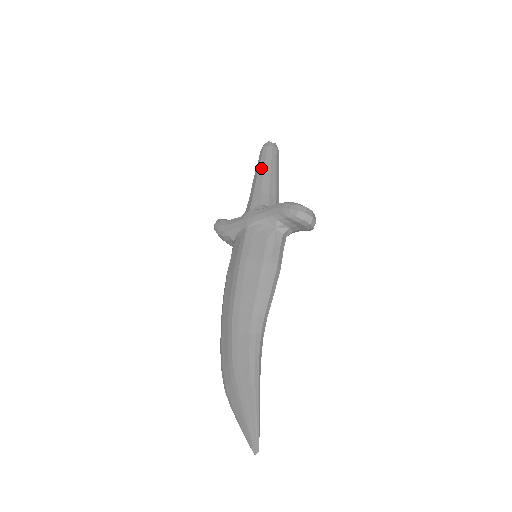
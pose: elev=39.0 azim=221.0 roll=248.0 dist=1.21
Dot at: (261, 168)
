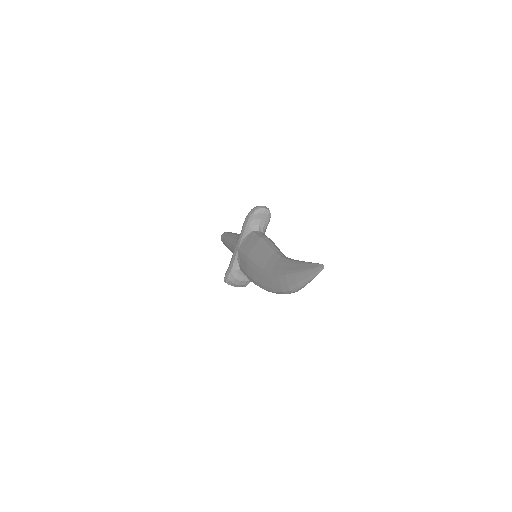
Dot at: (226, 238)
